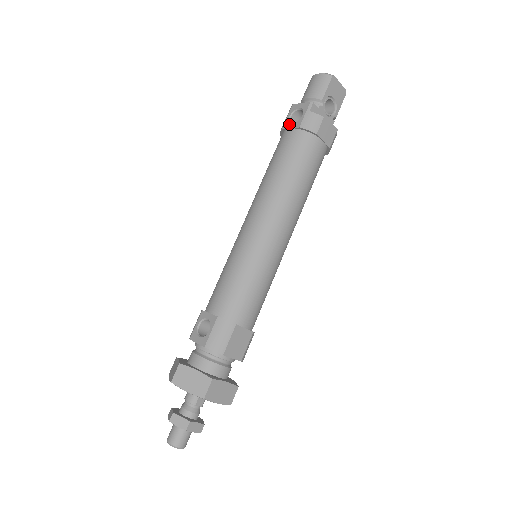
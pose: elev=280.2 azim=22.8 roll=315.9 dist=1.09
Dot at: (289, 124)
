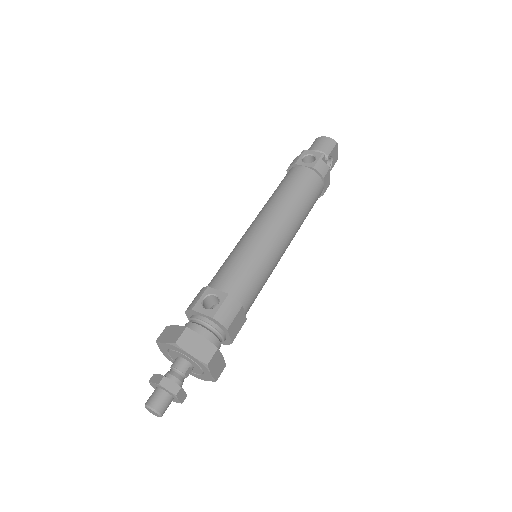
Dot at: (302, 162)
